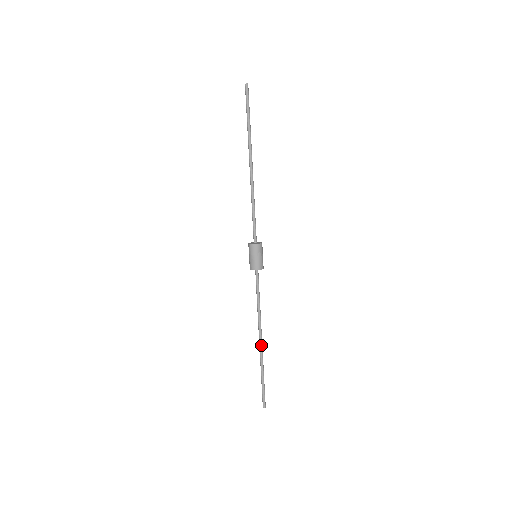
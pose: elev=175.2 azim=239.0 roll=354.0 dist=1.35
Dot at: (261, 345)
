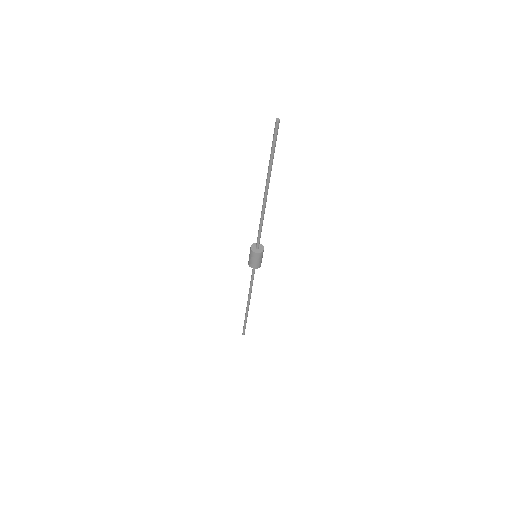
Dot at: occluded
